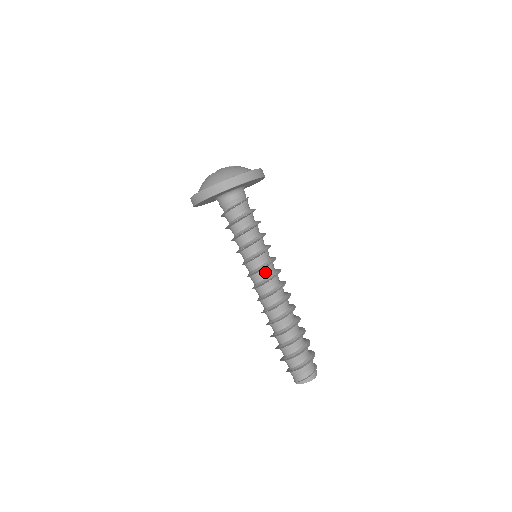
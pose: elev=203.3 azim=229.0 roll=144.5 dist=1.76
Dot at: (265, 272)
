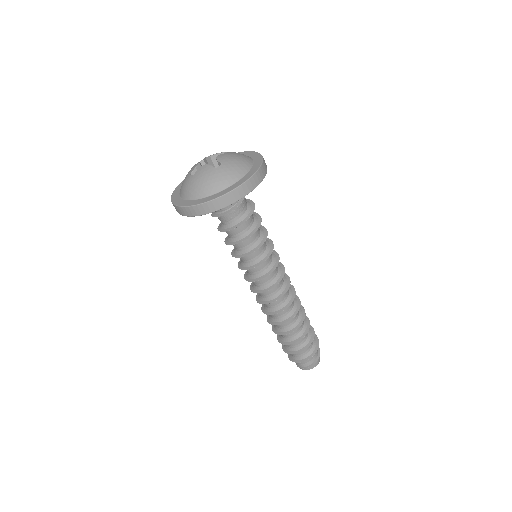
Dot at: (261, 281)
